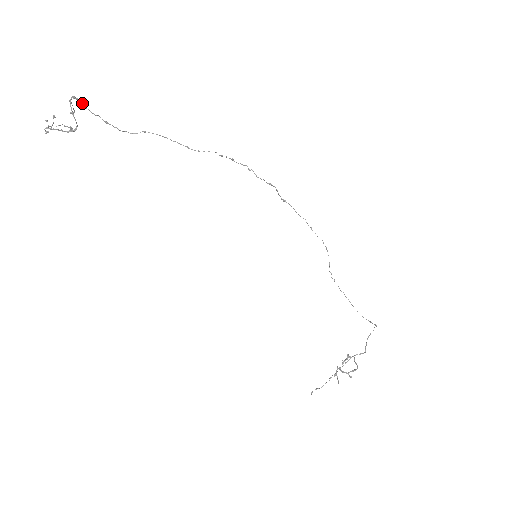
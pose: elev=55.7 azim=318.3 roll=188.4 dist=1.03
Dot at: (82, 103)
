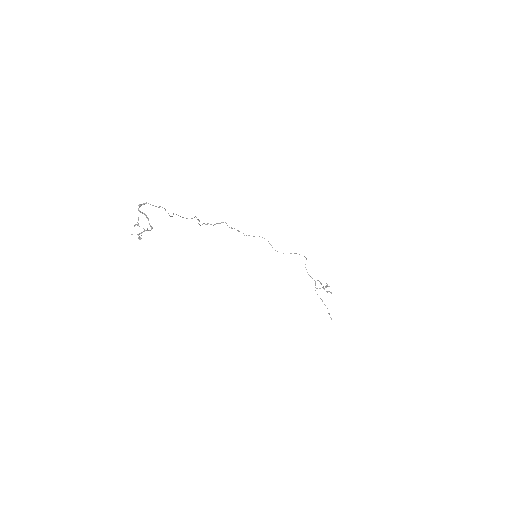
Dot at: occluded
